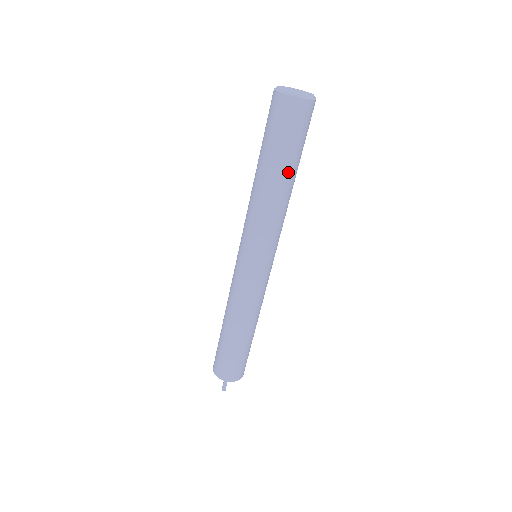
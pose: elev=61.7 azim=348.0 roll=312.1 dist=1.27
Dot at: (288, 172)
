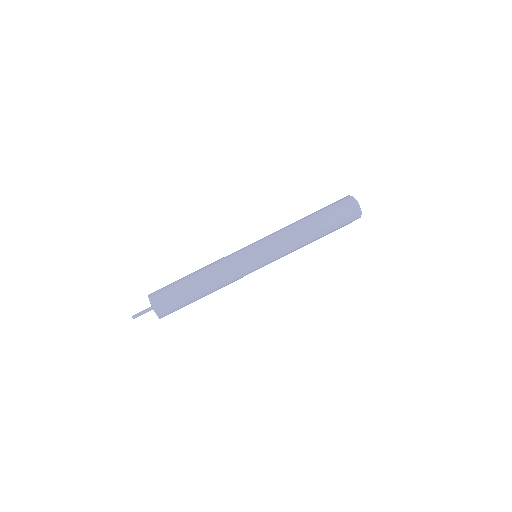
Dot at: (322, 230)
